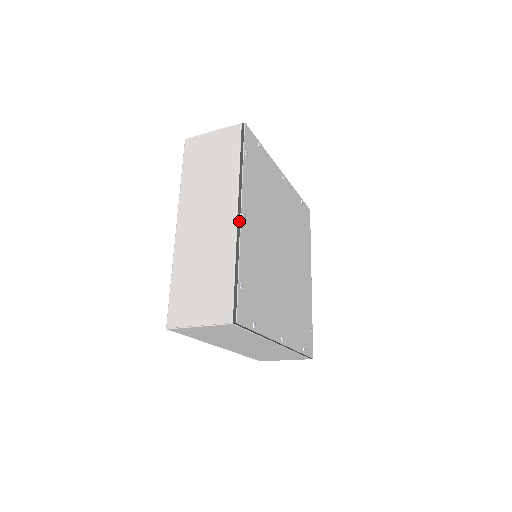
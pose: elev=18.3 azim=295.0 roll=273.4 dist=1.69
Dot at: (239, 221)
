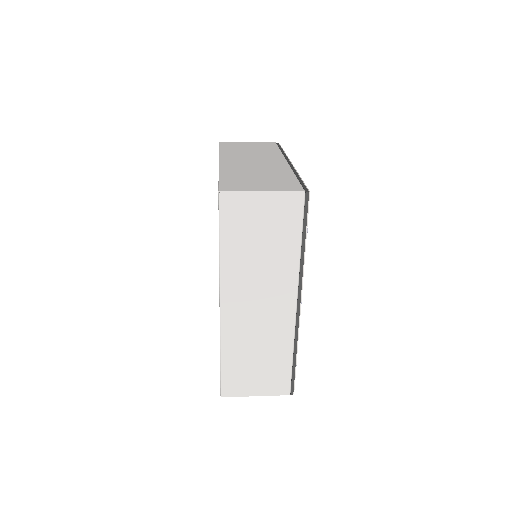
Dot at: (299, 312)
